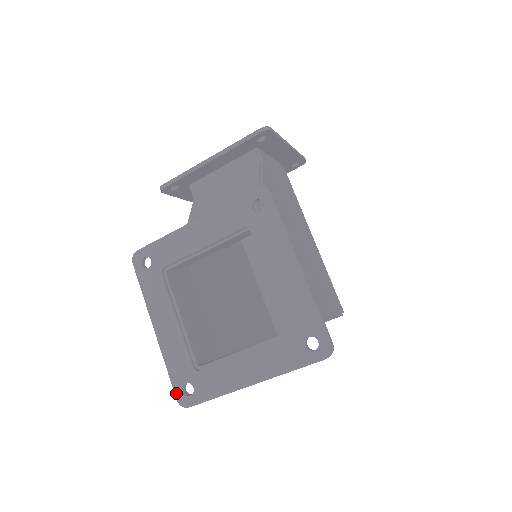
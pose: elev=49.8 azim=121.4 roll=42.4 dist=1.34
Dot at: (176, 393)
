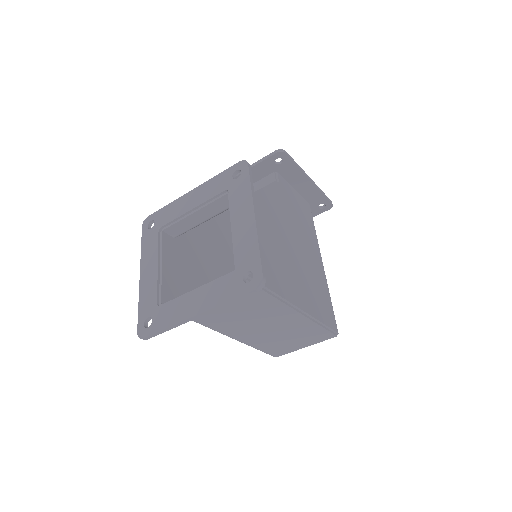
Dot at: (138, 326)
